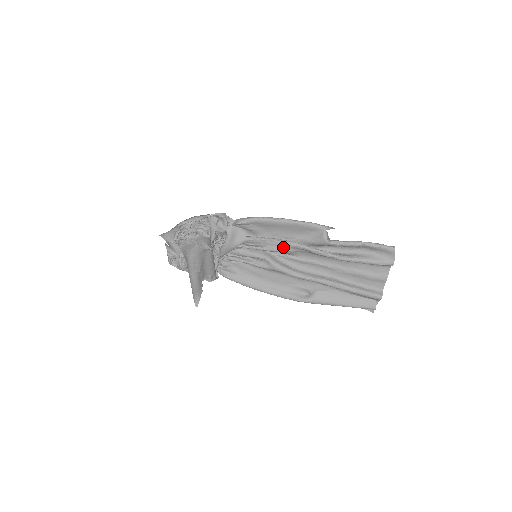
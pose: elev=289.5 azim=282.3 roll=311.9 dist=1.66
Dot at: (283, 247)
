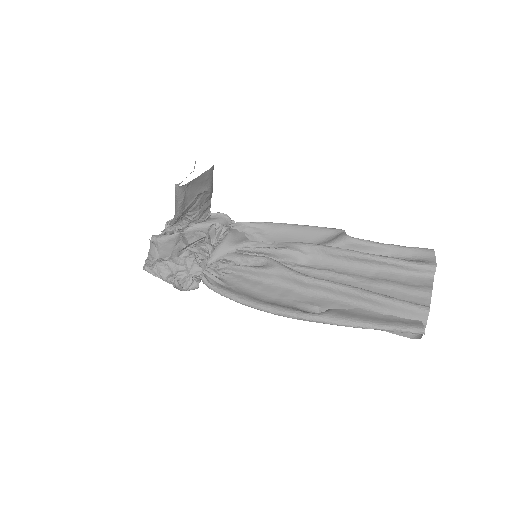
Dot at: (292, 247)
